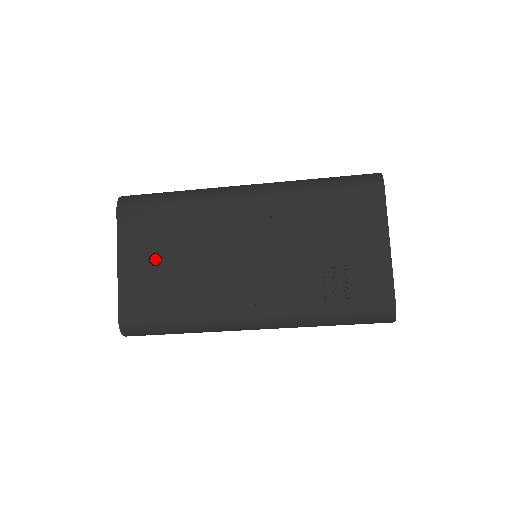
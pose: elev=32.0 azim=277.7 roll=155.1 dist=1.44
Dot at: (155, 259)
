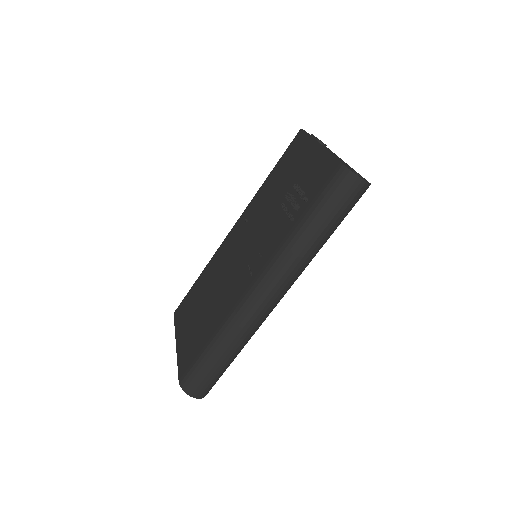
Dot at: (194, 318)
